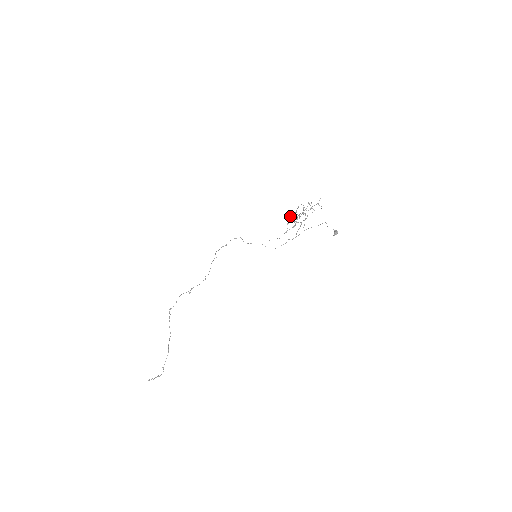
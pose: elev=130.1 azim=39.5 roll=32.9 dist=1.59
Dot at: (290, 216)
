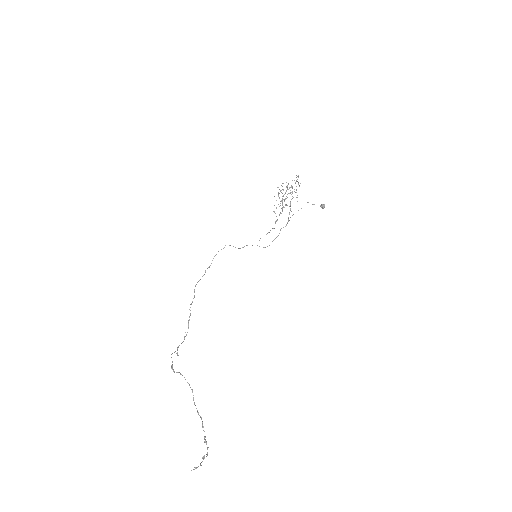
Dot at: (281, 192)
